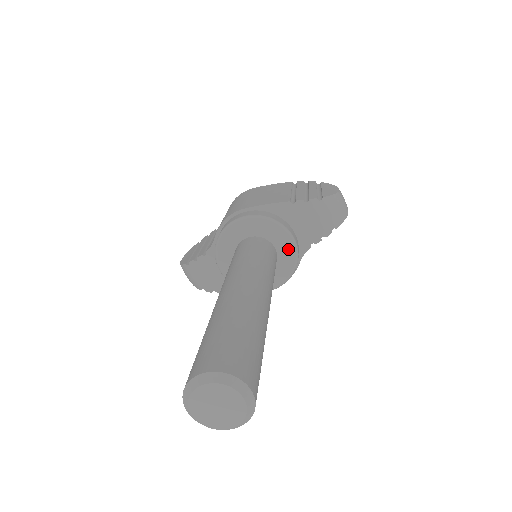
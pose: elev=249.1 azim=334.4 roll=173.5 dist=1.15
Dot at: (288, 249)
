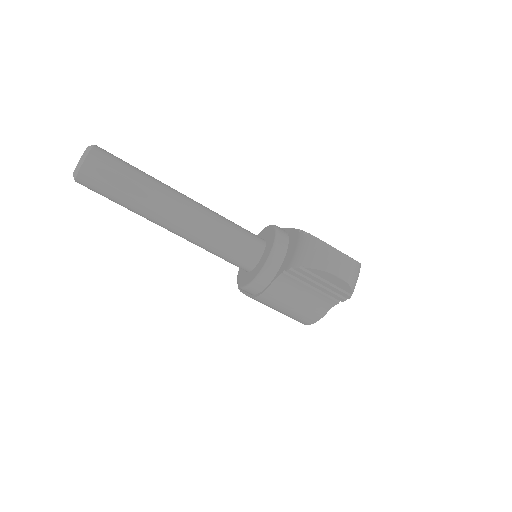
Dot at: (266, 256)
